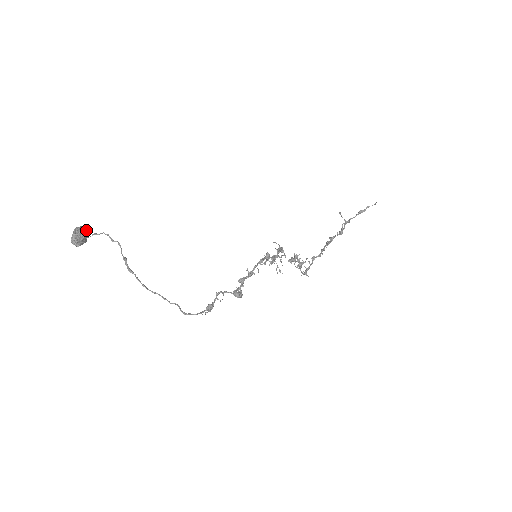
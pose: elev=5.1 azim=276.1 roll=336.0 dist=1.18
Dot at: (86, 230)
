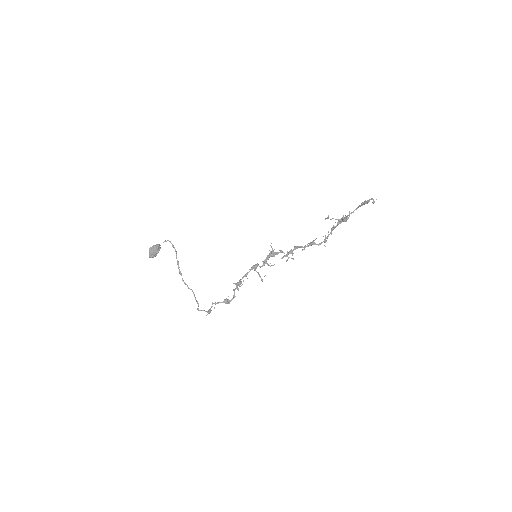
Dot at: (156, 246)
